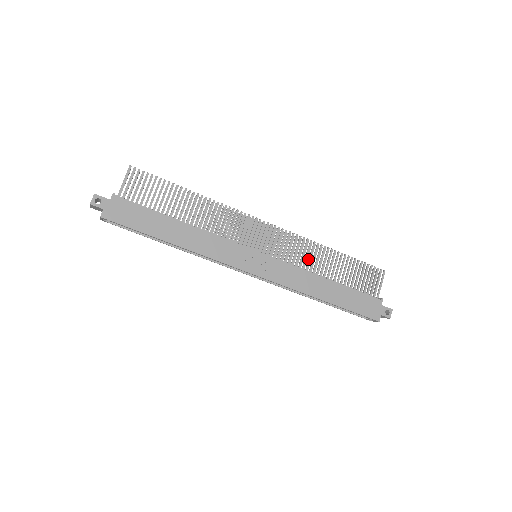
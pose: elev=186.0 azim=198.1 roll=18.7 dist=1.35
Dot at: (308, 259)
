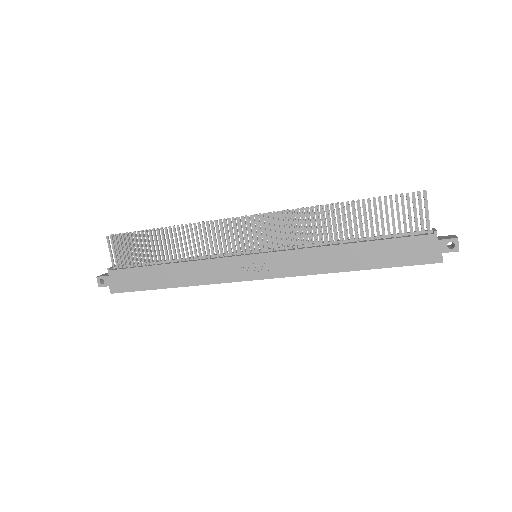
Dot at: occluded
